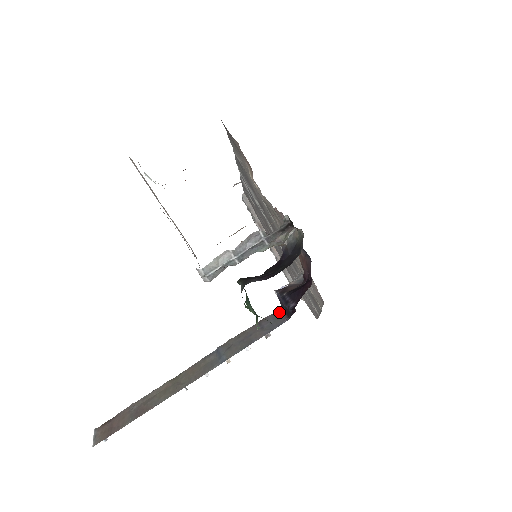
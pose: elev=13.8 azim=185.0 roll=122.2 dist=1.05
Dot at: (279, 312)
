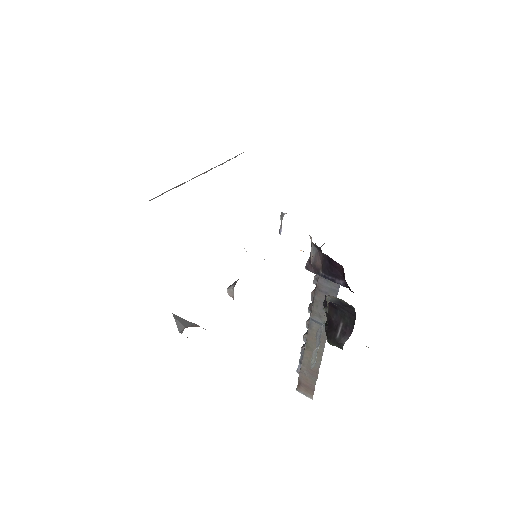
Dot at: occluded
